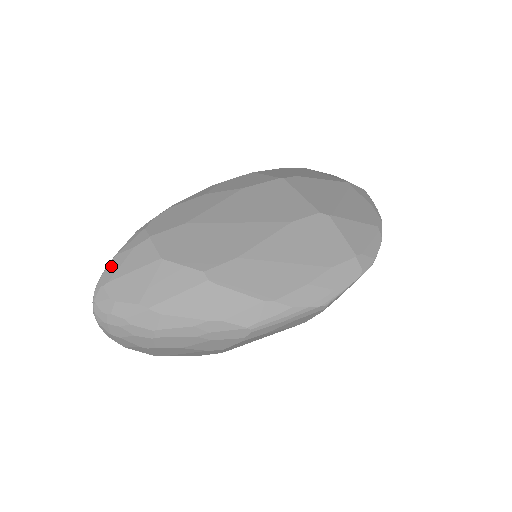
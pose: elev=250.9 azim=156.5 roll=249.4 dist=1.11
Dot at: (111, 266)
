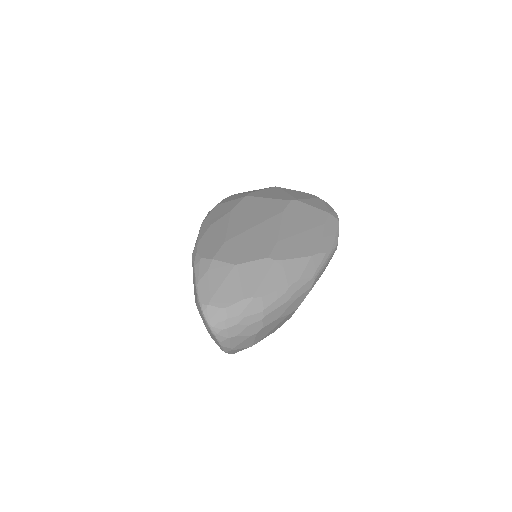
Dot at: (201, 291)
